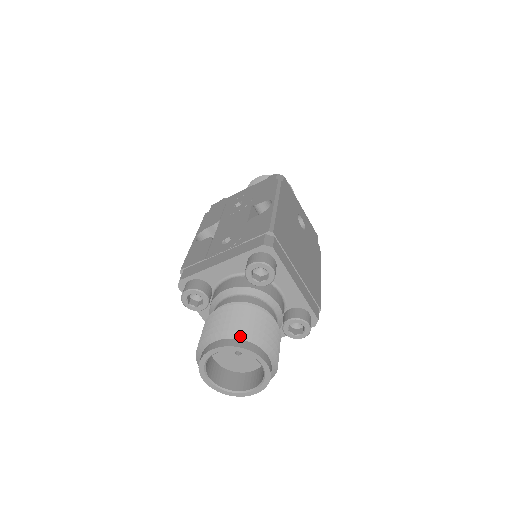
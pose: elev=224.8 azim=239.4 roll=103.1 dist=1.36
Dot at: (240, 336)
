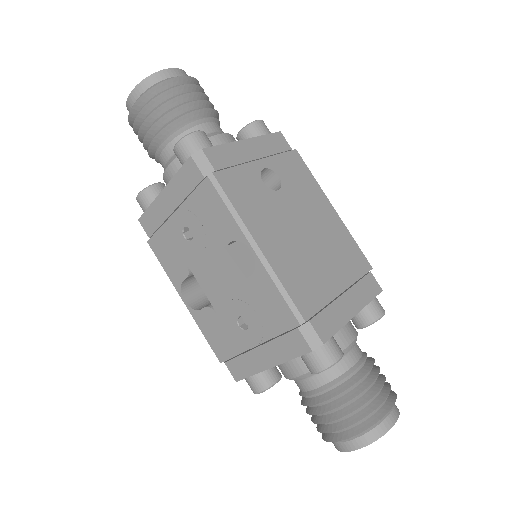
Dot at: (363, 433)
